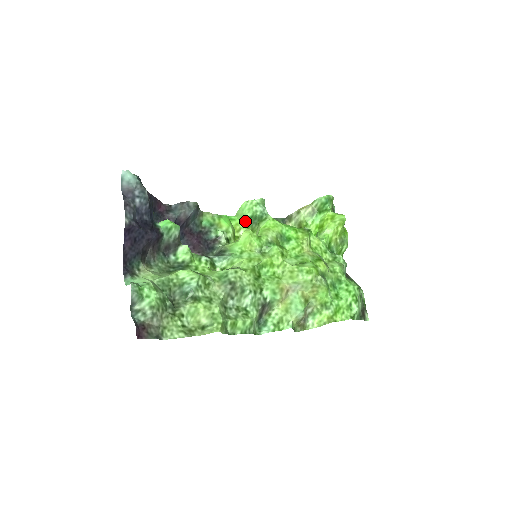
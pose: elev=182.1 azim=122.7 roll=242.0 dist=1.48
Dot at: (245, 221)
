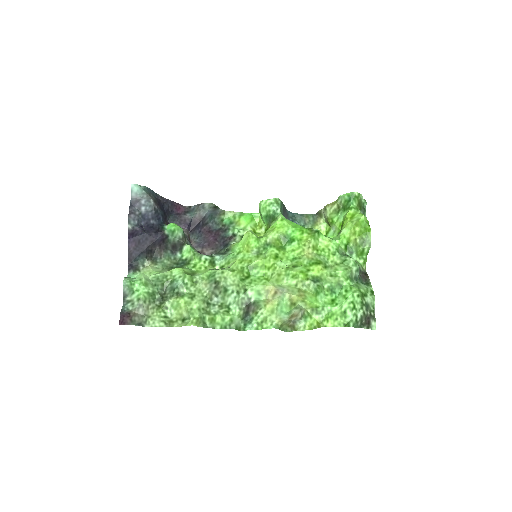
Dot at: (263, 219)
